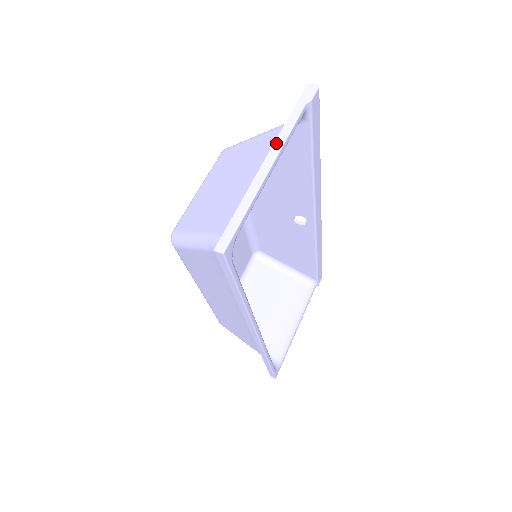
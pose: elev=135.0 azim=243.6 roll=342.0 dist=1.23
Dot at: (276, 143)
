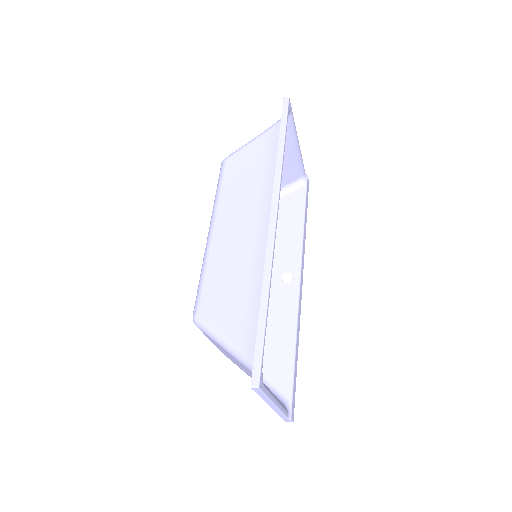
Dot at: occluded
